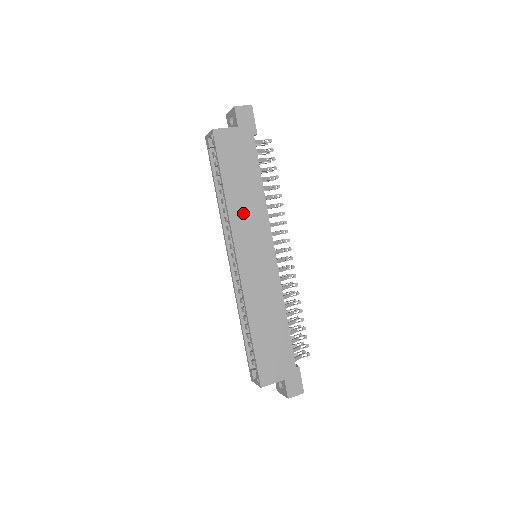
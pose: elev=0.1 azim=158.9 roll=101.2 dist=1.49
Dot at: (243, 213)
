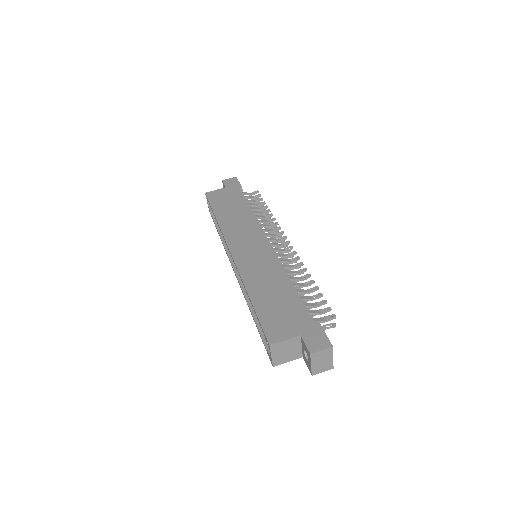
Dot at: (234, 225)
